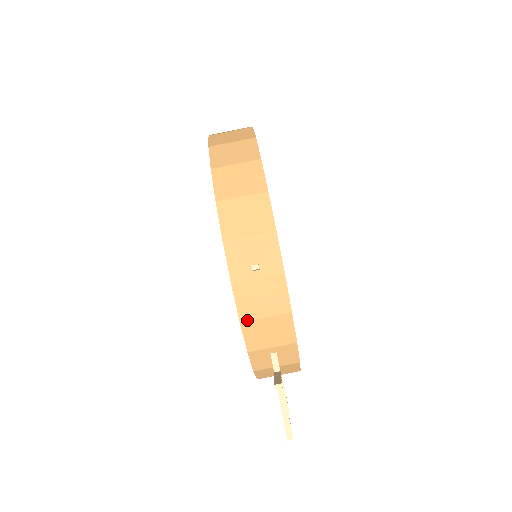
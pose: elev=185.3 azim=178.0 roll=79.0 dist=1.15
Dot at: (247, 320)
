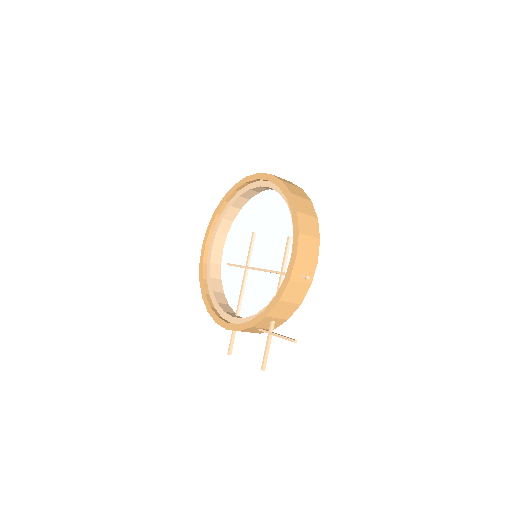
Dot at: (283, 301)
